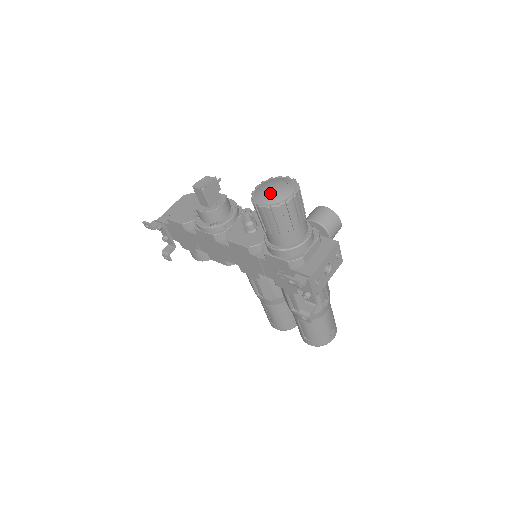
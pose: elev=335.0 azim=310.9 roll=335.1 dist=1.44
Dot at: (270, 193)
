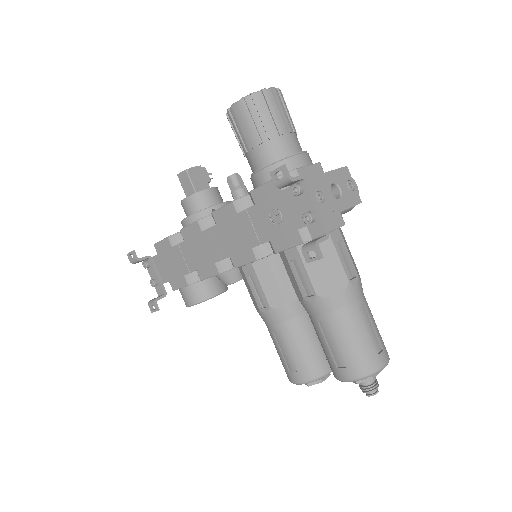
Dot at: occluded
